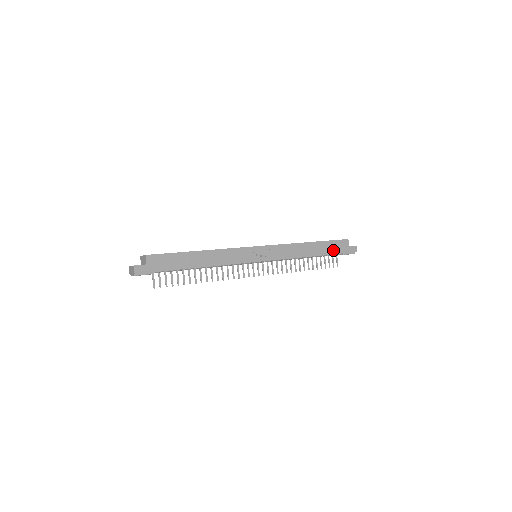
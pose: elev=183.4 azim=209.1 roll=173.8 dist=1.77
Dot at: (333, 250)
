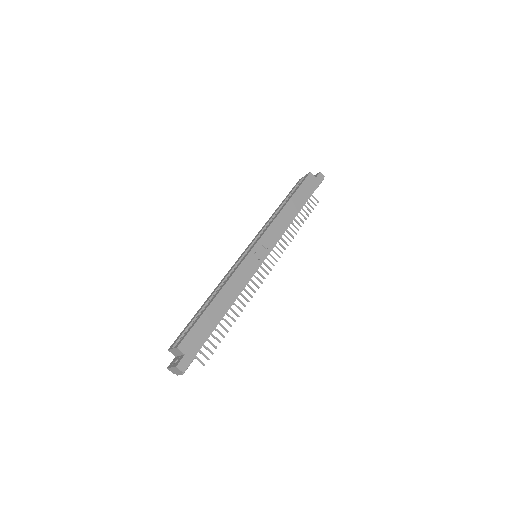
Dot at: (308, 193)
